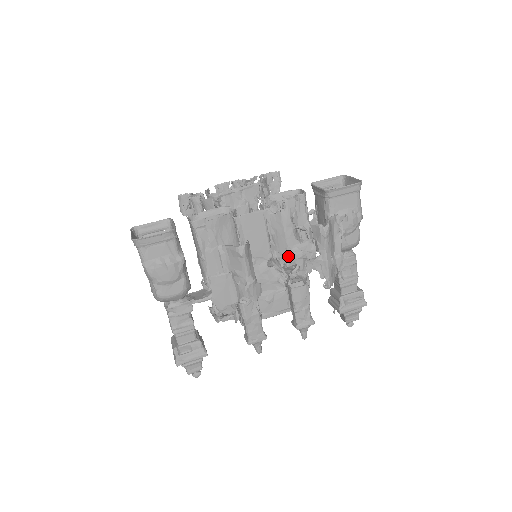
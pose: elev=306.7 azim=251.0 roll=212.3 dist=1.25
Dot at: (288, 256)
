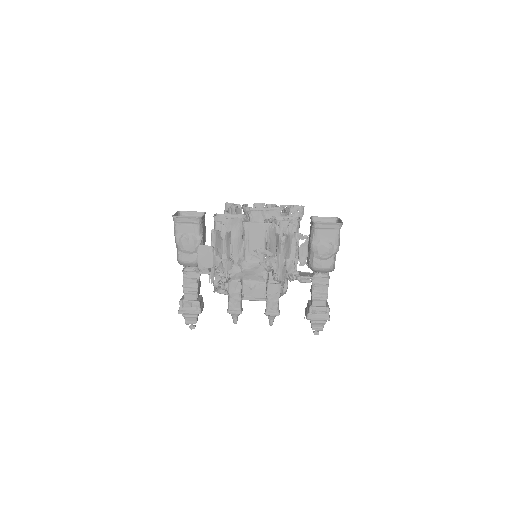
Dot at: occluded
